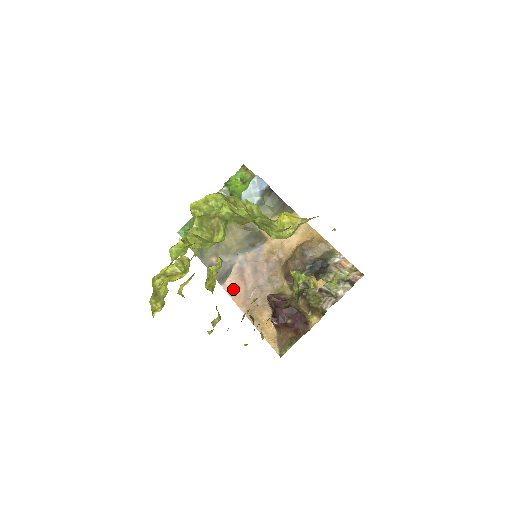
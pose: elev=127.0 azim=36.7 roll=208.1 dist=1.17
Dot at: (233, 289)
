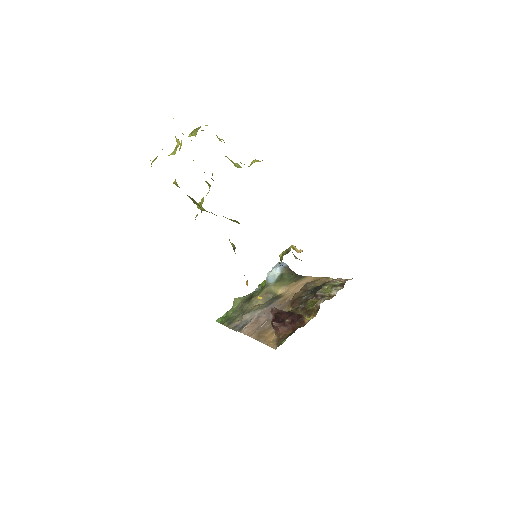
Dot at: (248, 329)
